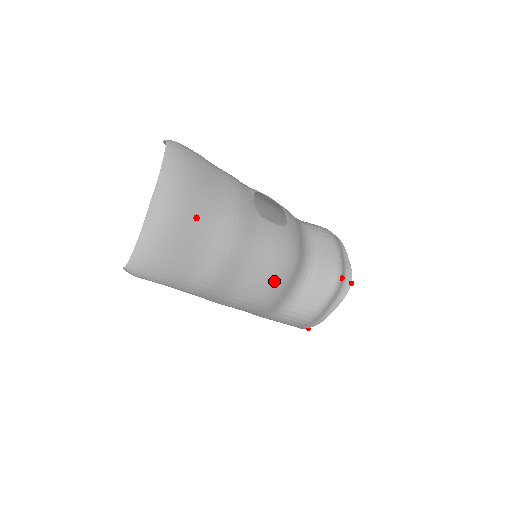
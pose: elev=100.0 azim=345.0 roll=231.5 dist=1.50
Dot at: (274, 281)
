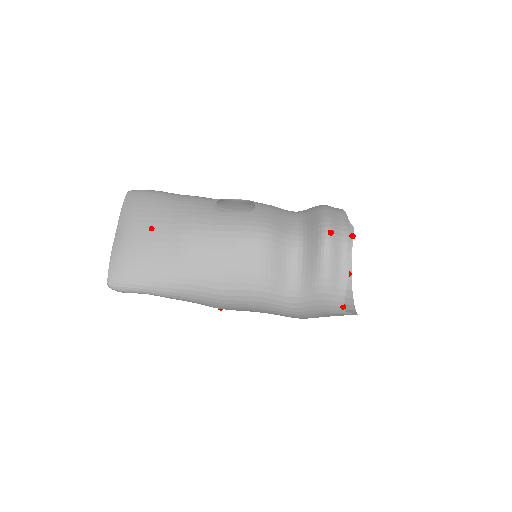
Dot at: (251, 259)
